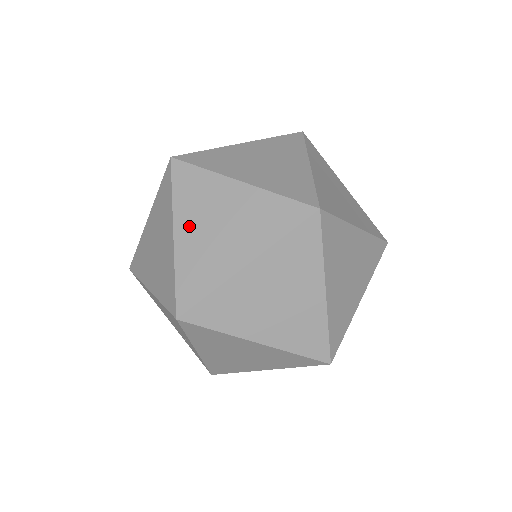
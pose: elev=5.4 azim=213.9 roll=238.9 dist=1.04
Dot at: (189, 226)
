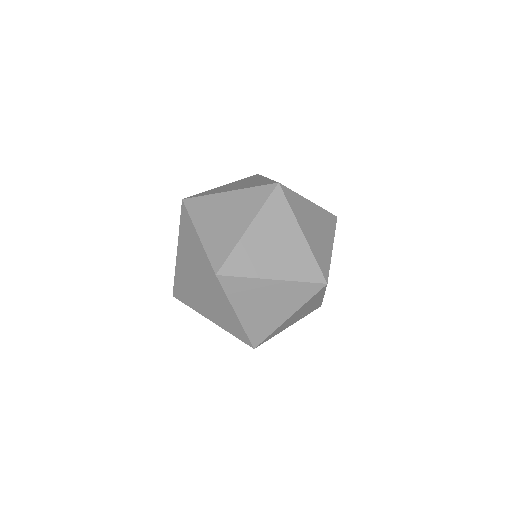
Dot at: (206, 226)
